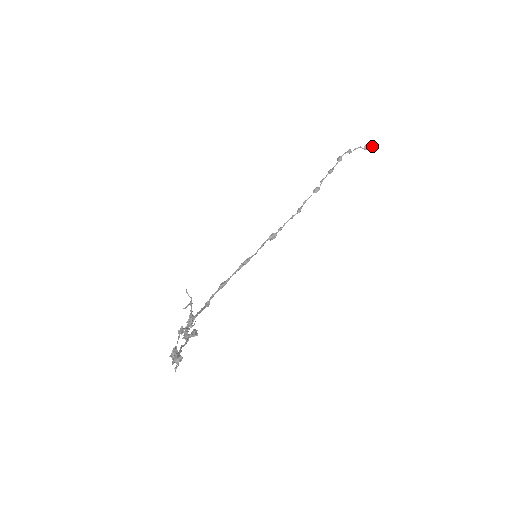
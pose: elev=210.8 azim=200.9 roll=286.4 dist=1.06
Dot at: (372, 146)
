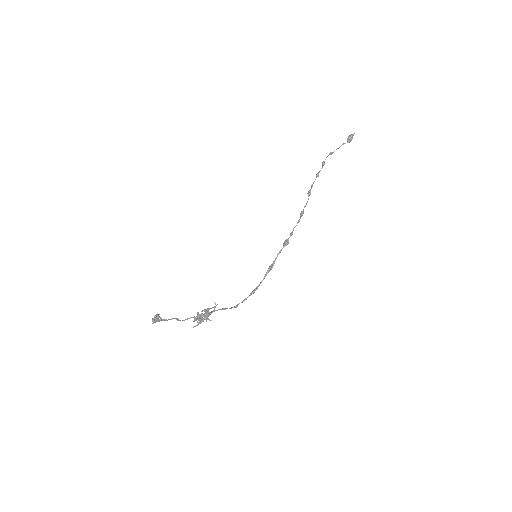
Dot at: (350, 136)
